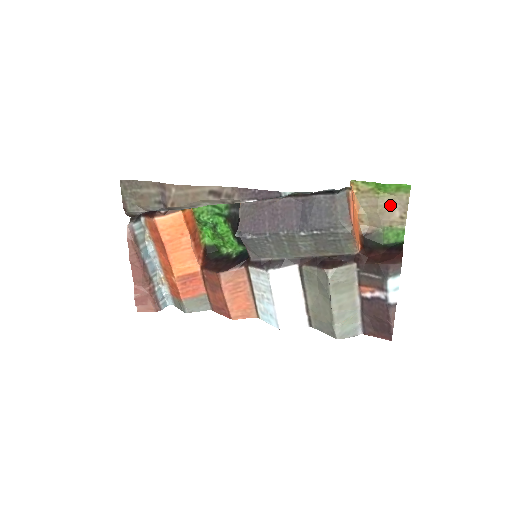
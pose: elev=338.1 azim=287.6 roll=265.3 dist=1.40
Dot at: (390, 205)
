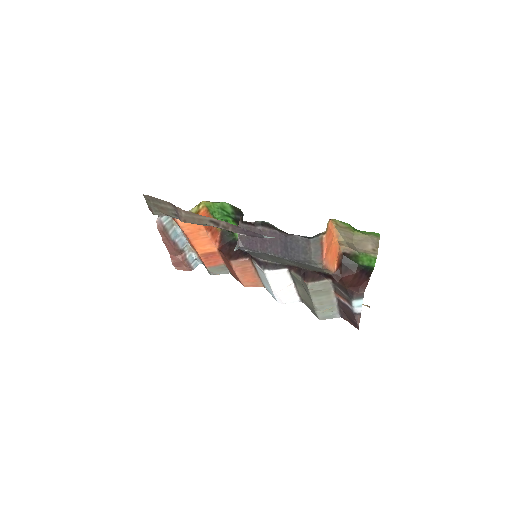
Dot at: (364, 240)
